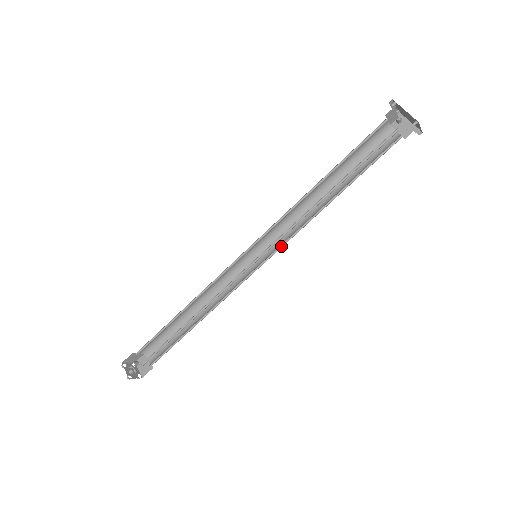
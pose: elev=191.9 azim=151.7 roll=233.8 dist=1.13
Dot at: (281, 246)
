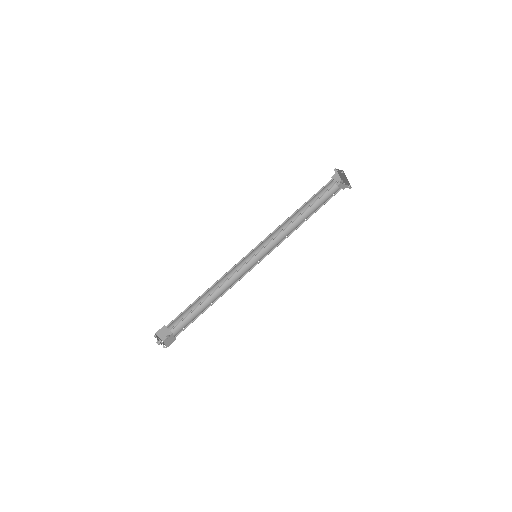
Dot at: (267, 247)
